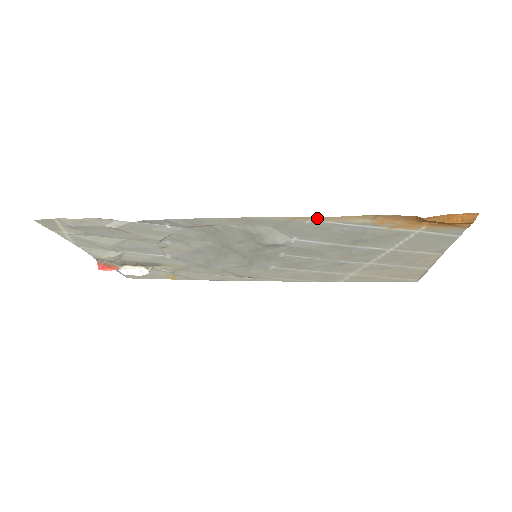
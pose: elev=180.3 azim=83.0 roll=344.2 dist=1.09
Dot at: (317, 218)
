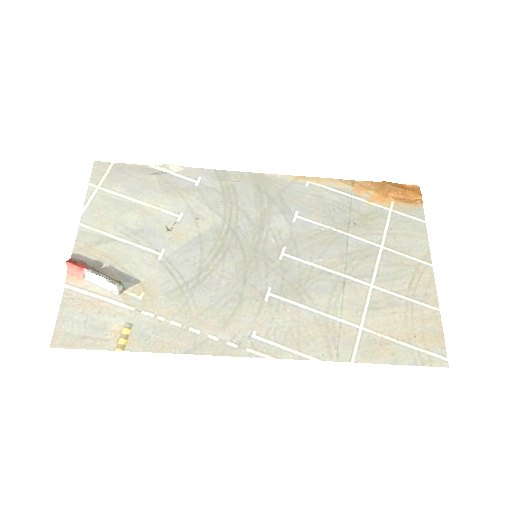
Dot at: (313, 180)
